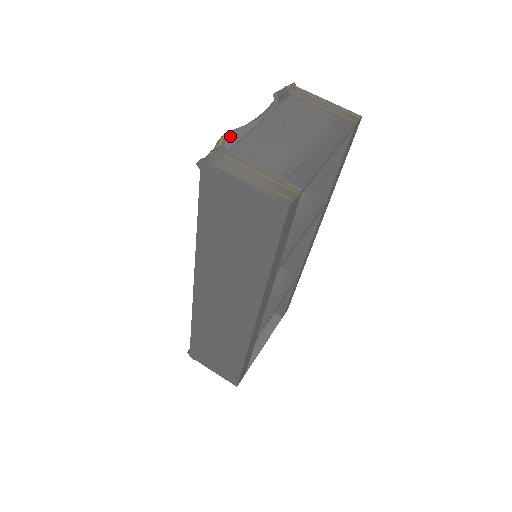
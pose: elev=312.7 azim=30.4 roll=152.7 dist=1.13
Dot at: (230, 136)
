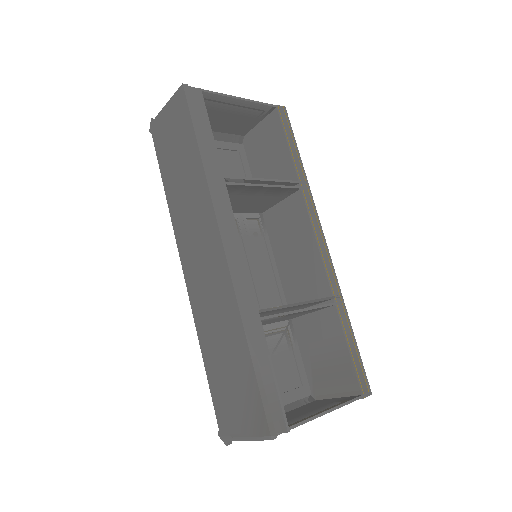
Dot at: occluded
